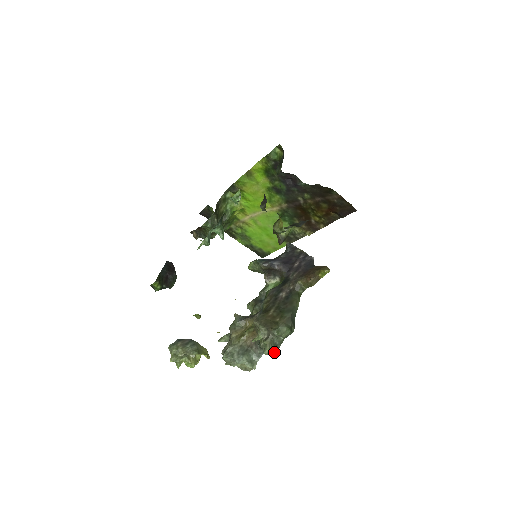
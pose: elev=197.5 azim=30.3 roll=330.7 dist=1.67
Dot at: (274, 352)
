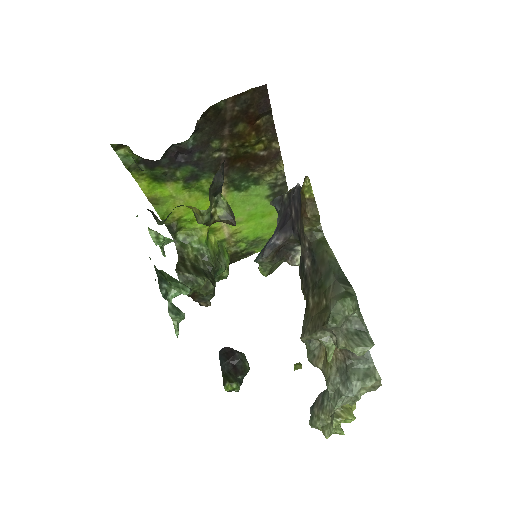
Dot at: (364, 343)
